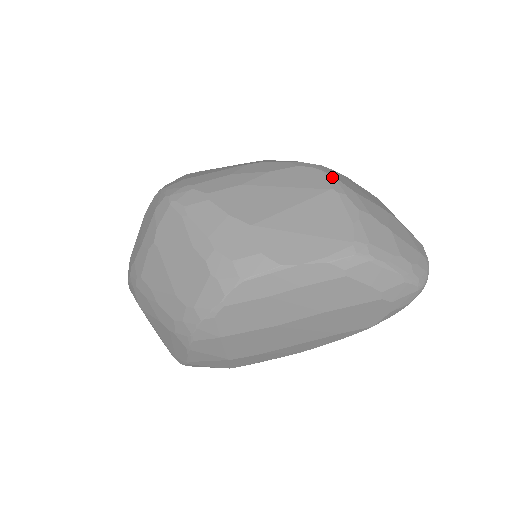
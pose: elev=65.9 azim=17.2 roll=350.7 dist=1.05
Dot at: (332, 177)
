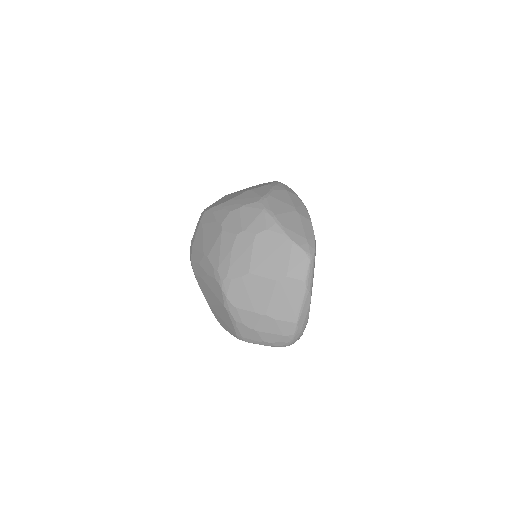
Dot at: (225, 297)
